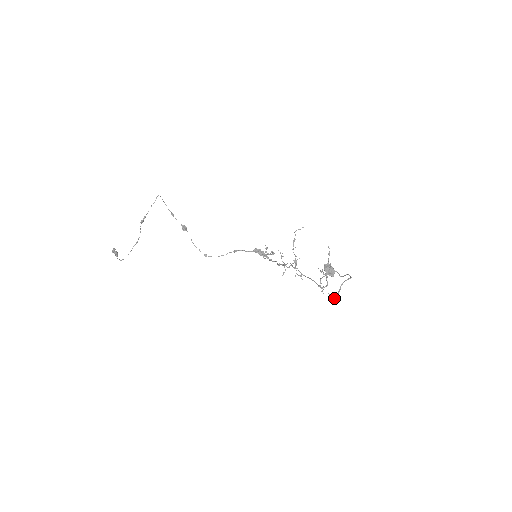
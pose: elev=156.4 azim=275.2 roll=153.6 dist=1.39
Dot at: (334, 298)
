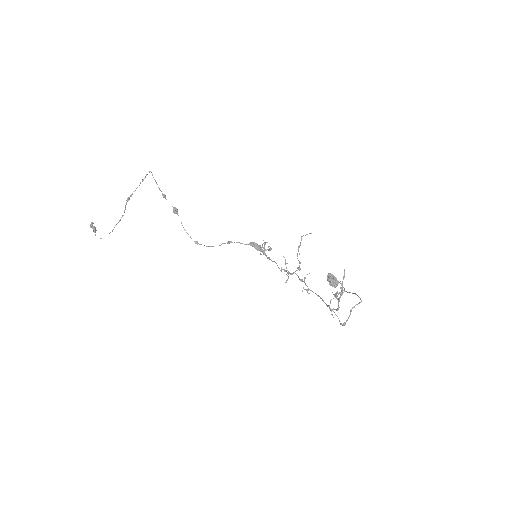
Dot at: (344, 323)
